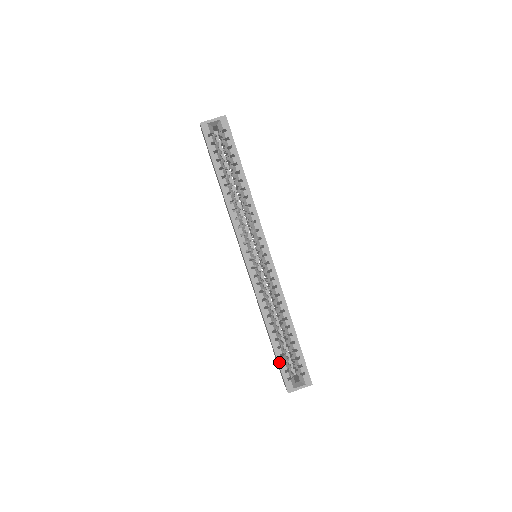
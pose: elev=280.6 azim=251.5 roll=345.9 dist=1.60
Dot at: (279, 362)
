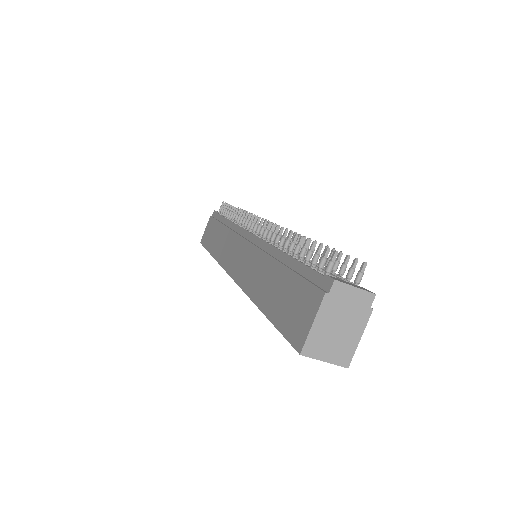
Dot at: occluded
